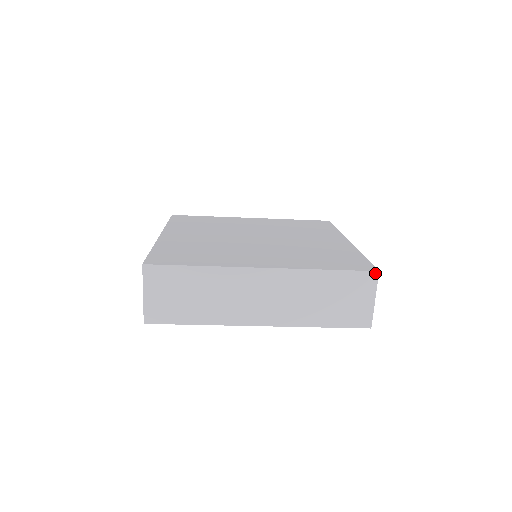
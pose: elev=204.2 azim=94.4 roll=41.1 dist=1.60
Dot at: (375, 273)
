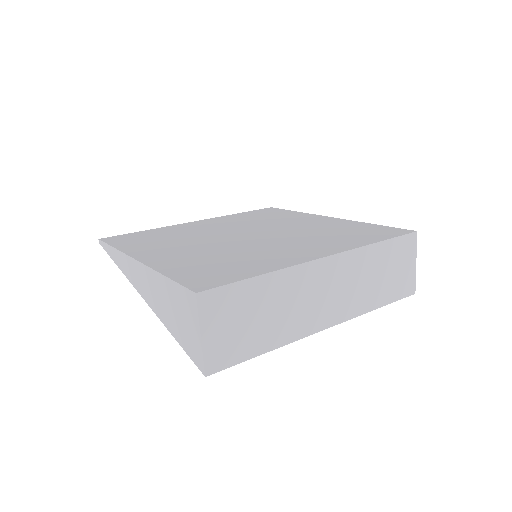
Dot at: (414, 234)
